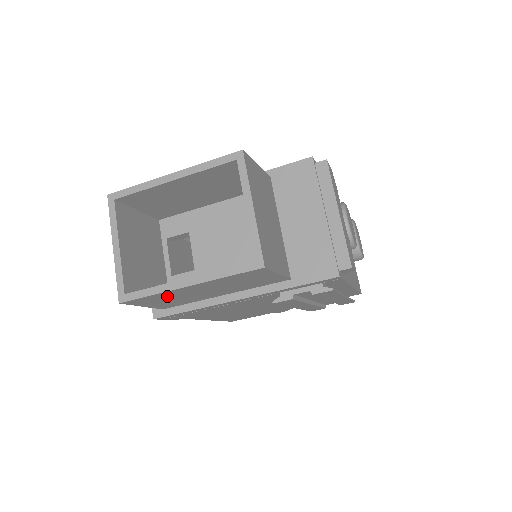
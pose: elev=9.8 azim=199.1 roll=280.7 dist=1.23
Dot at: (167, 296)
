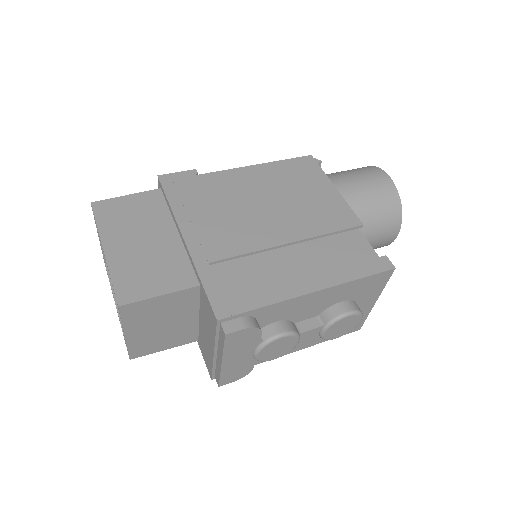
Dot at: occluded
